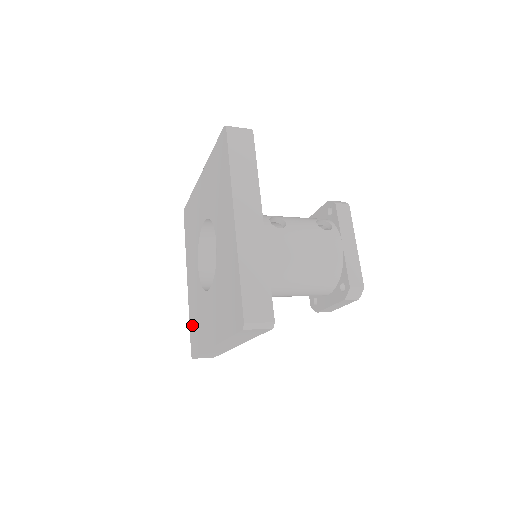
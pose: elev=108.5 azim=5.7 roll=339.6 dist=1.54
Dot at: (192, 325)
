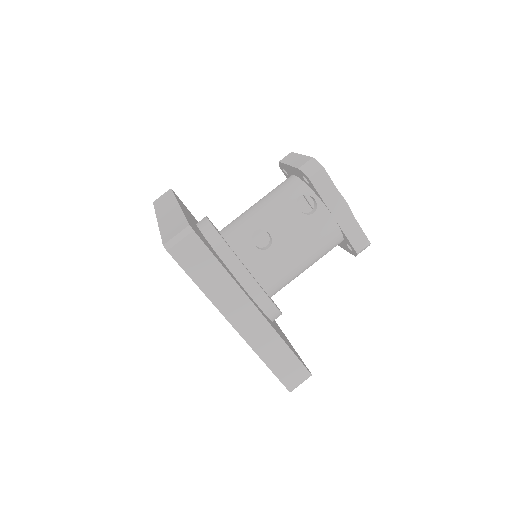
Dot at: occluded
